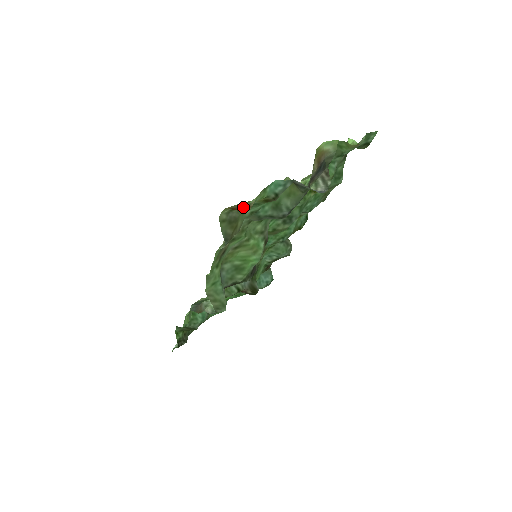
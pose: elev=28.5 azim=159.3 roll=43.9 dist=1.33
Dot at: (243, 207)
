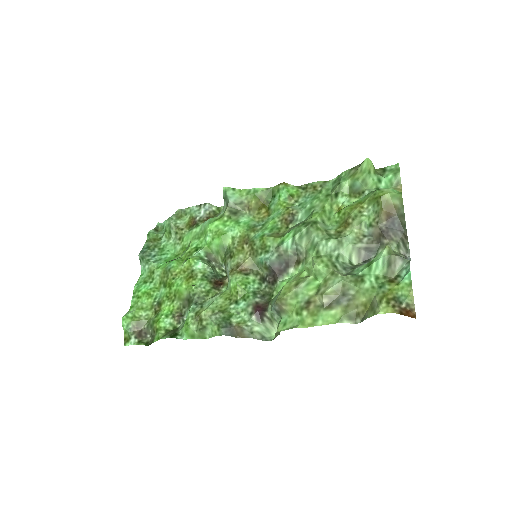
Dot at: (405, 308)
